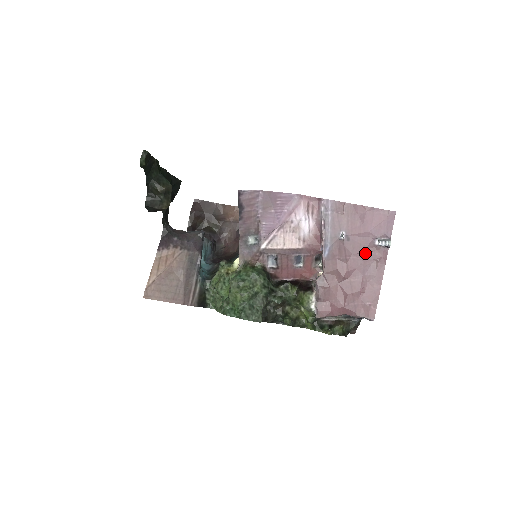
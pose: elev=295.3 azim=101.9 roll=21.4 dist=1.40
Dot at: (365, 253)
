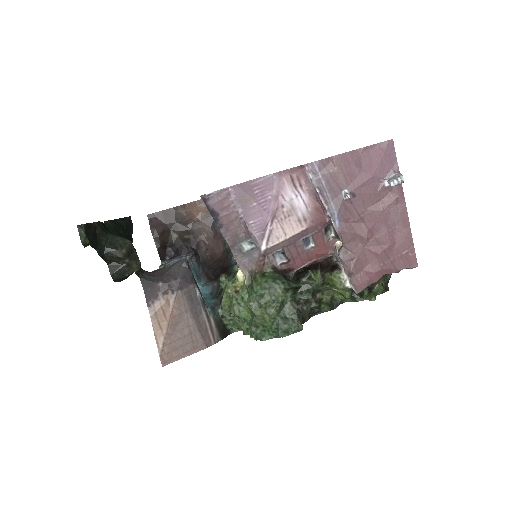
Dot at: (378, 201)
